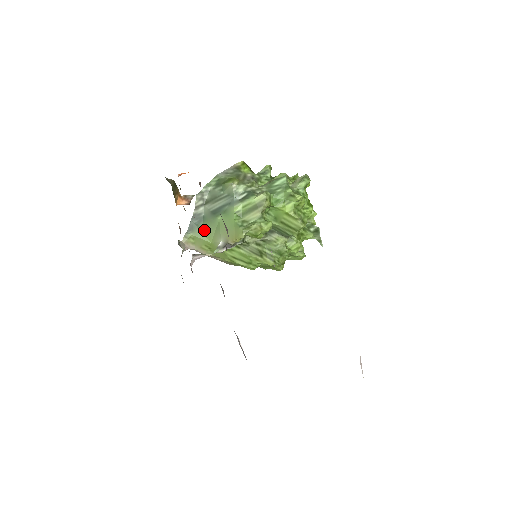
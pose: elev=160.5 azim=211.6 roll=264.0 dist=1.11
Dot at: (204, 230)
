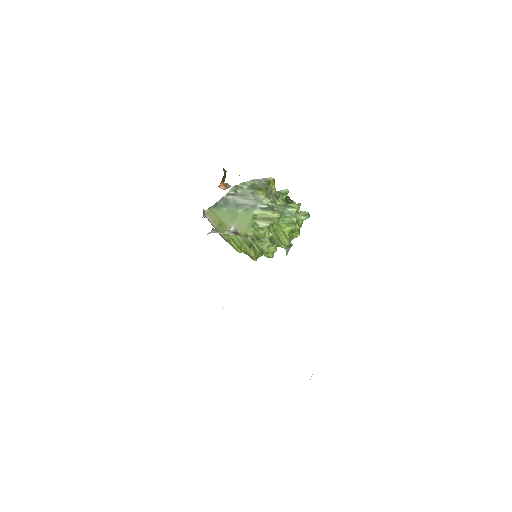
Dot at: (224, 212)
